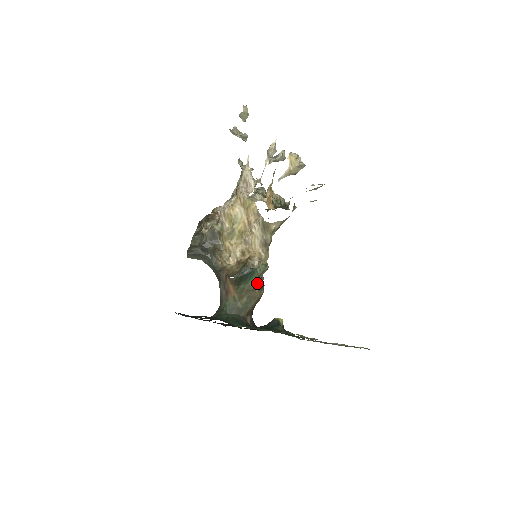
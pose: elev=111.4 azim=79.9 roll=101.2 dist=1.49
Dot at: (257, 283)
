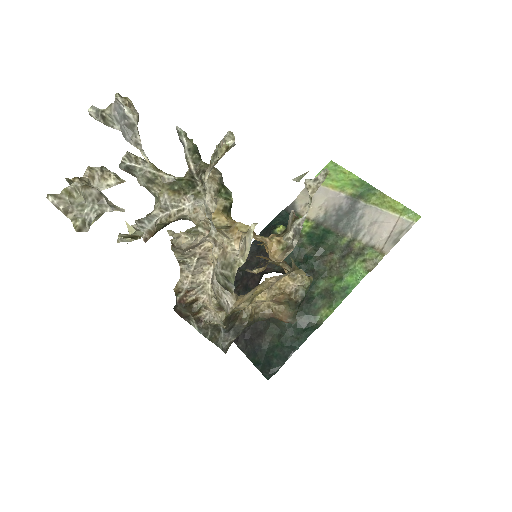
Dot at: occluded
